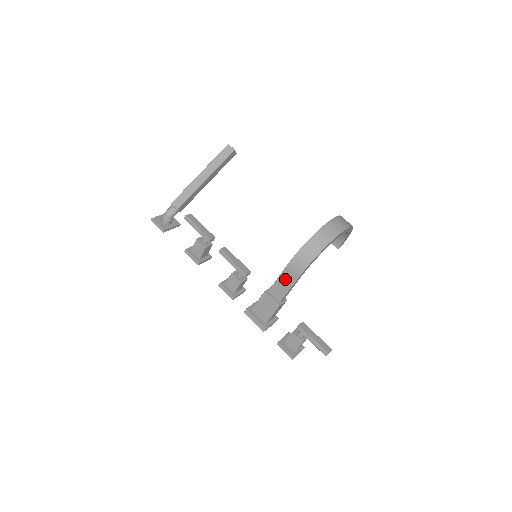
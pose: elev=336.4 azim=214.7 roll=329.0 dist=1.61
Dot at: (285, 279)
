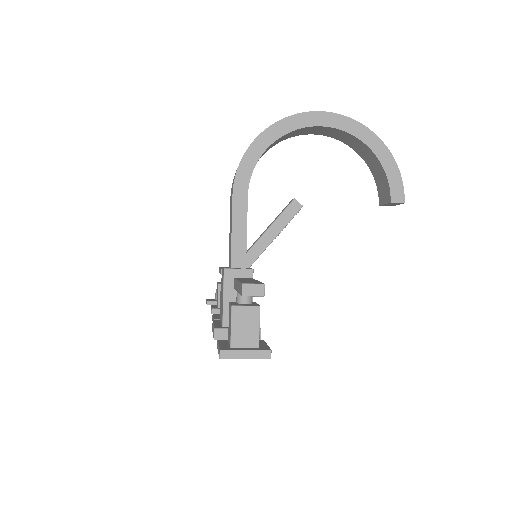
Dot at: (230, 218)
